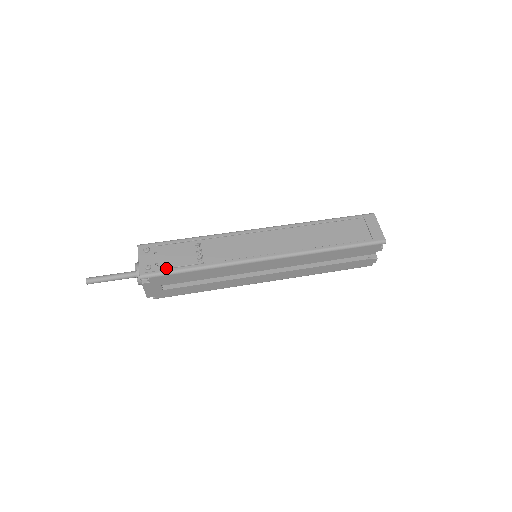
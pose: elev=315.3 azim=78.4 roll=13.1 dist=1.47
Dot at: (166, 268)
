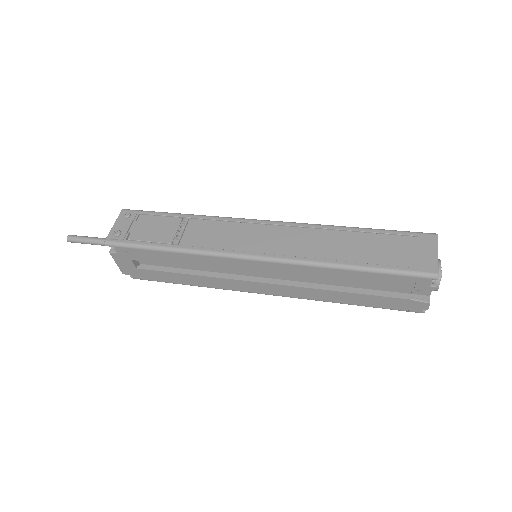
Dot at: (135, 240)
